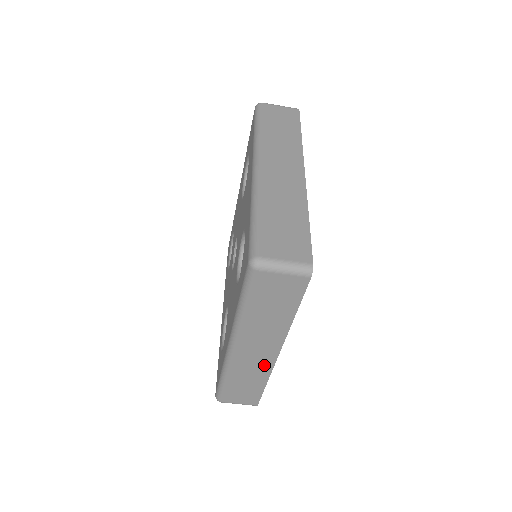
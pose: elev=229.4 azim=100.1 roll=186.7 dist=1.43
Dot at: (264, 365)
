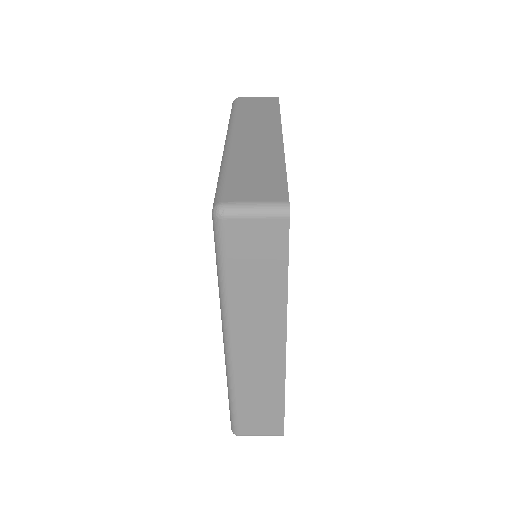
Dot at: occluded
